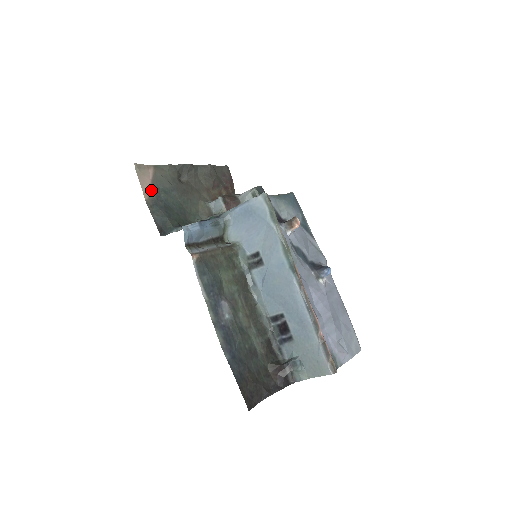
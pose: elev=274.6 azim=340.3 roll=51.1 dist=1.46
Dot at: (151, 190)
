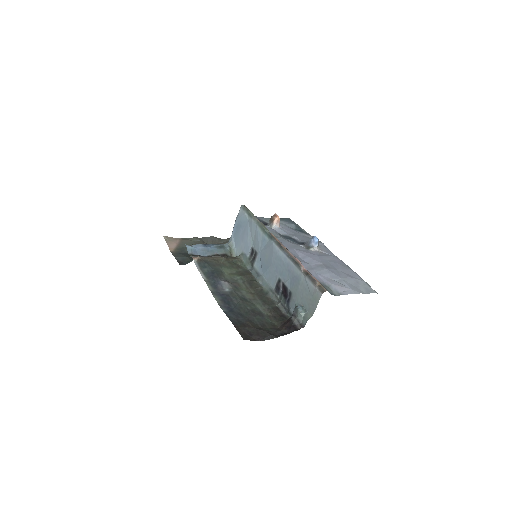
Dot at: (177, 248)
